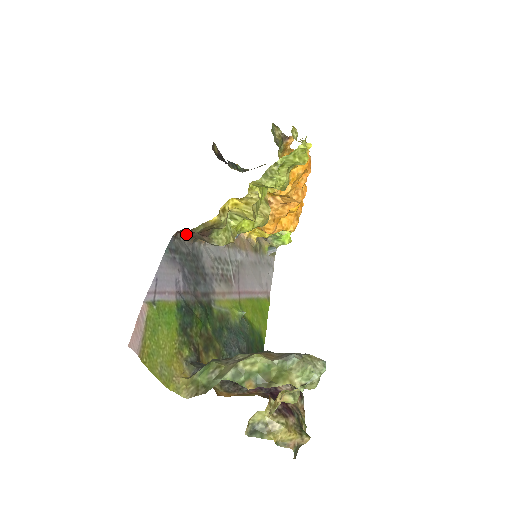
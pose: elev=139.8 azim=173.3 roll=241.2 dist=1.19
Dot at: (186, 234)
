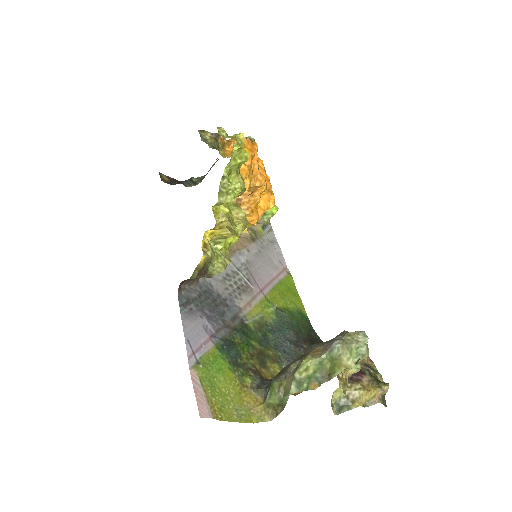
Dot at: (187, 281)
